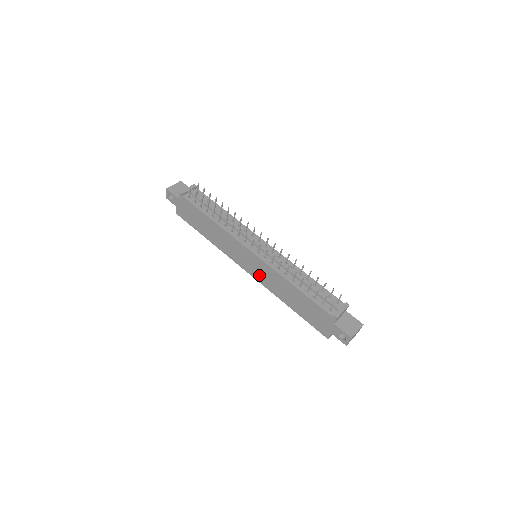
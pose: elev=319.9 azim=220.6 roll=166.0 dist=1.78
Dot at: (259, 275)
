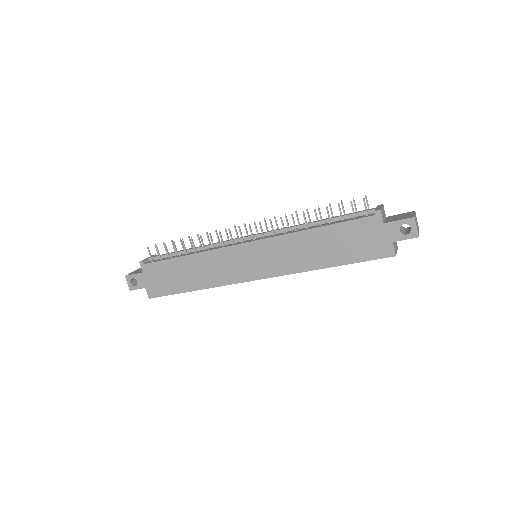
Dot at: (272, 265)
